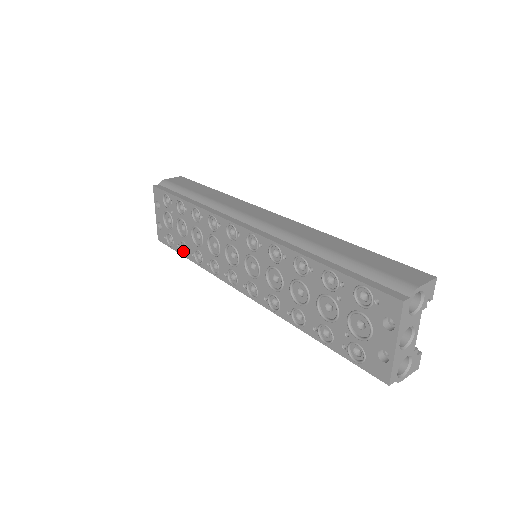
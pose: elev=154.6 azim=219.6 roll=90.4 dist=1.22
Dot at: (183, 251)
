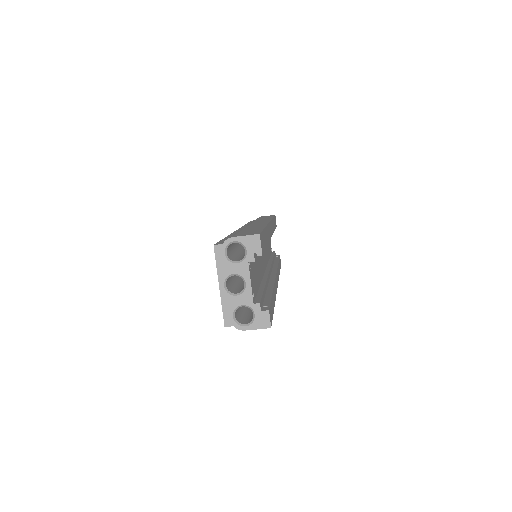
Dot at: occluded
